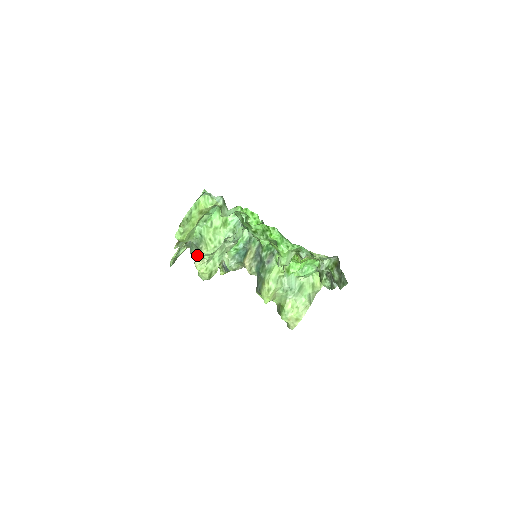
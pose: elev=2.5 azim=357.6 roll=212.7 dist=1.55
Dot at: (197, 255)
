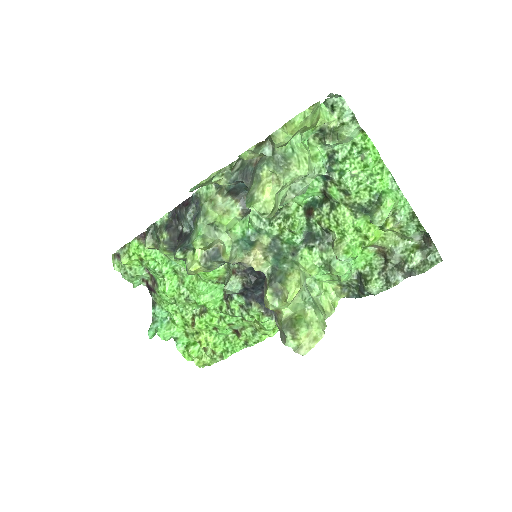
Dot at: (275, 172)
